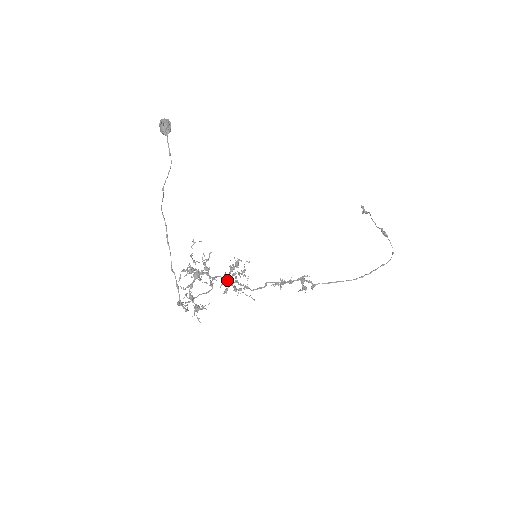
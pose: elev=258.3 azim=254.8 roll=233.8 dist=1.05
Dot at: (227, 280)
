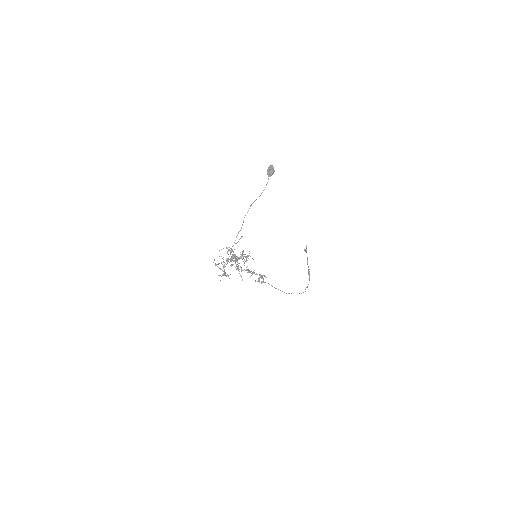
Dot at: (236, 260)
